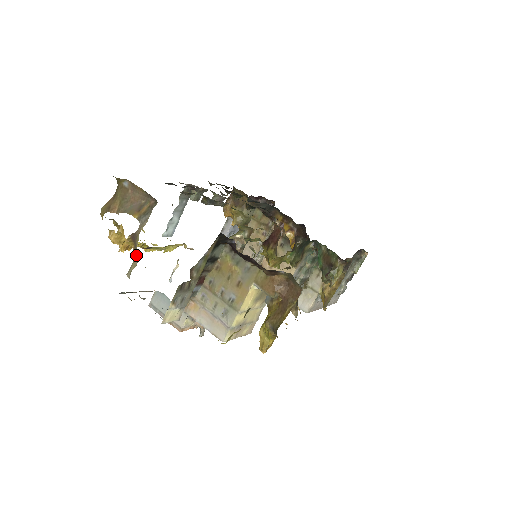
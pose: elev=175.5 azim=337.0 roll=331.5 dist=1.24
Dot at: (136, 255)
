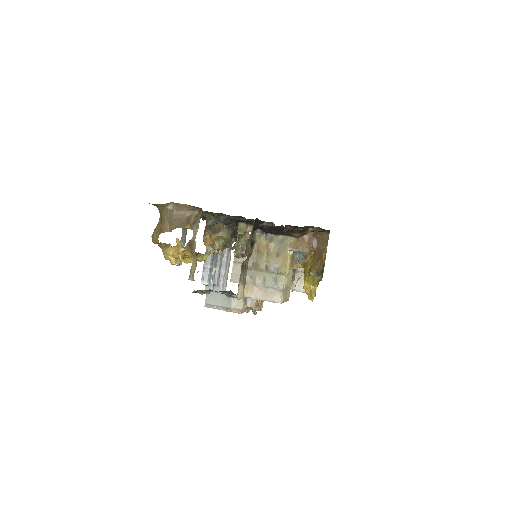
Dot at: (192, 261)
